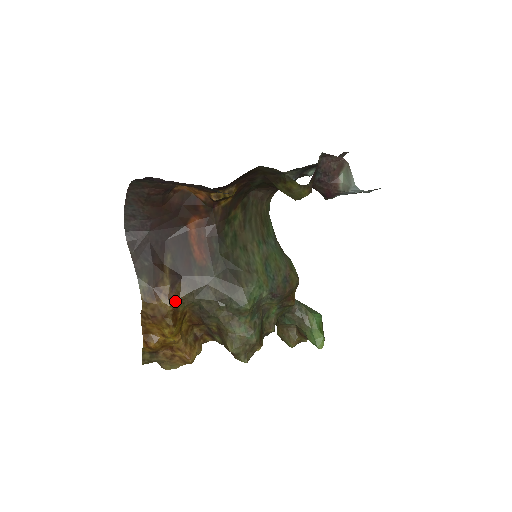
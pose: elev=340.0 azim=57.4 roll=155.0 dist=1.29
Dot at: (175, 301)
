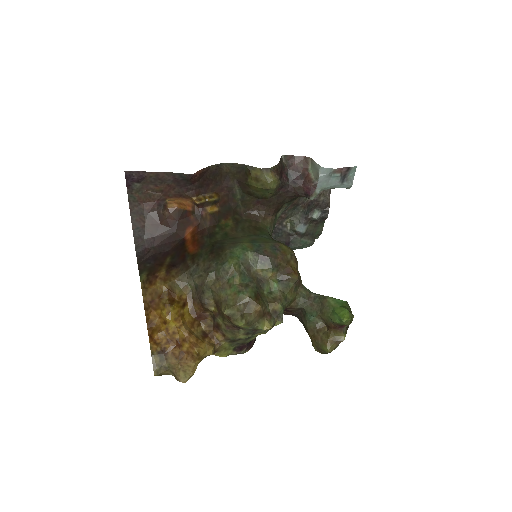
Dot at: (169, 282)
